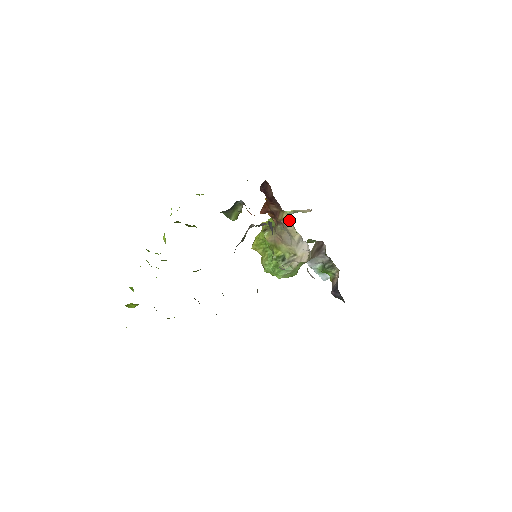
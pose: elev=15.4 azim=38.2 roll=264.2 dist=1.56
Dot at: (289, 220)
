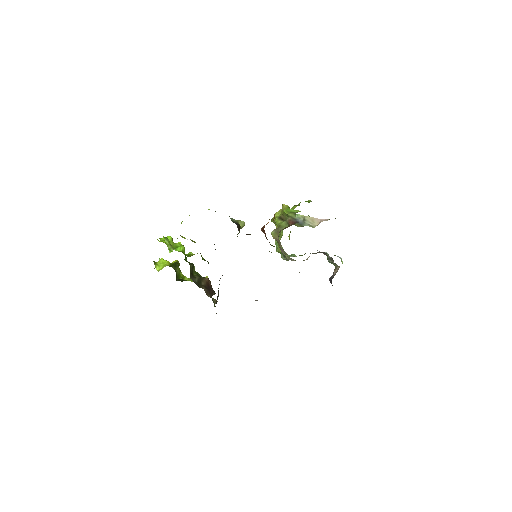
Dot at: (281, 249)
